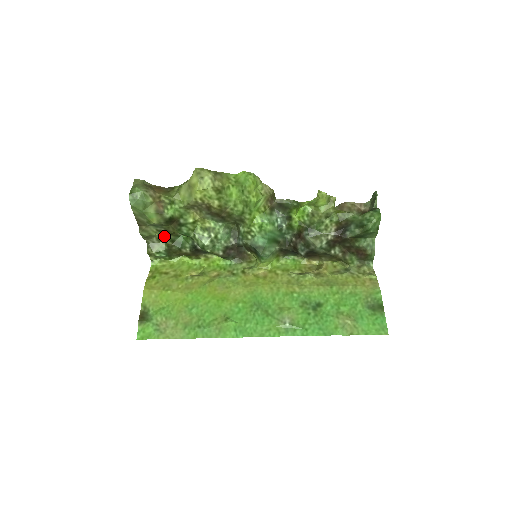
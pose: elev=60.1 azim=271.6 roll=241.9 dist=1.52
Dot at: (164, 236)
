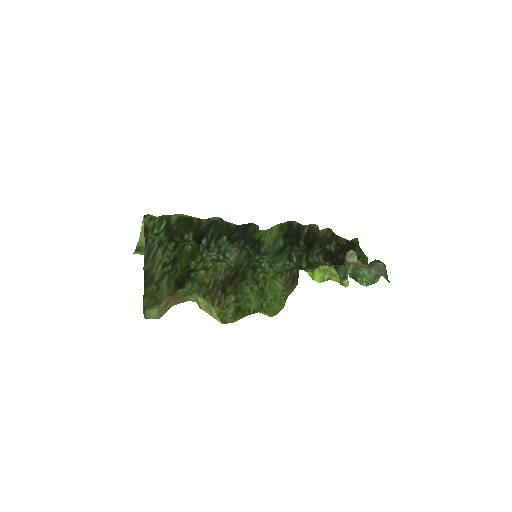
Dot at: (168, 255)
